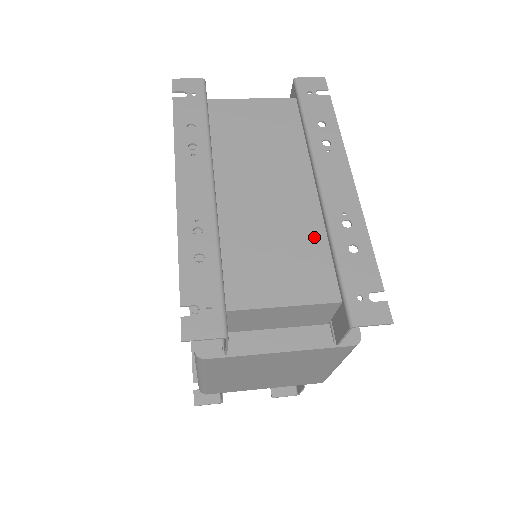
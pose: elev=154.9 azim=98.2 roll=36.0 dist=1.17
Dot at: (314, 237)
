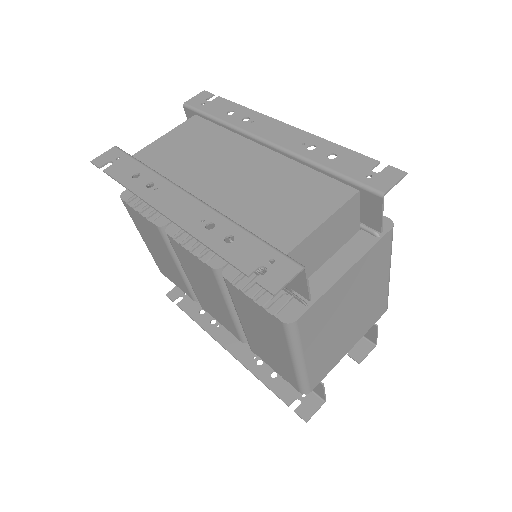
Dot at: (297, 172)
